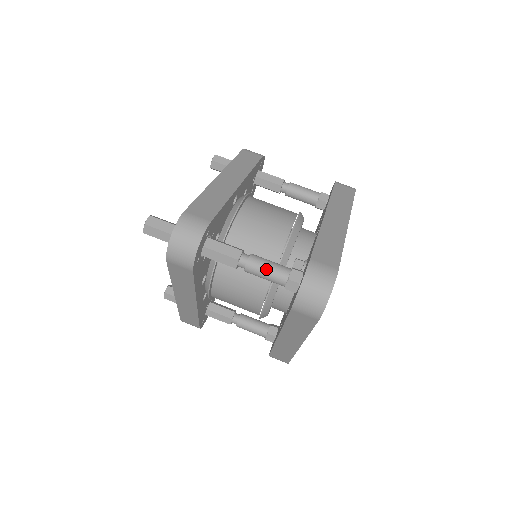
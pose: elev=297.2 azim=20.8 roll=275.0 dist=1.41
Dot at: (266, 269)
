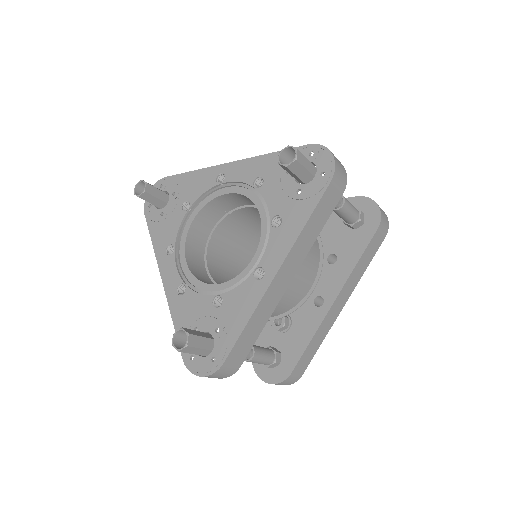
Dot at: occluded
